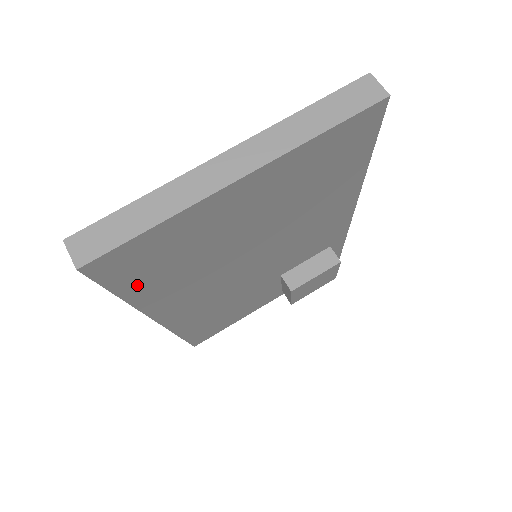
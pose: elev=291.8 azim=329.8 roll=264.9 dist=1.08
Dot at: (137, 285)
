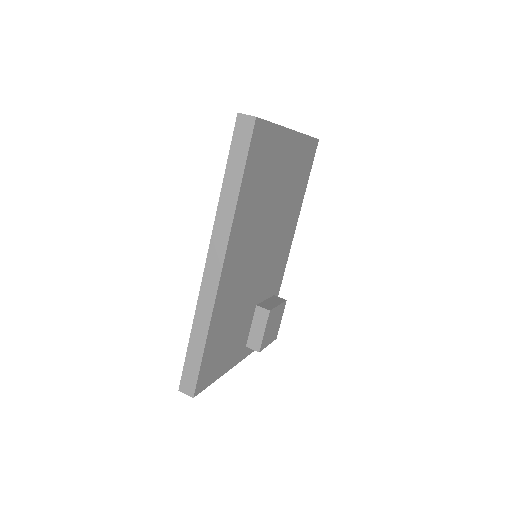
Dot at: (248, 180)
